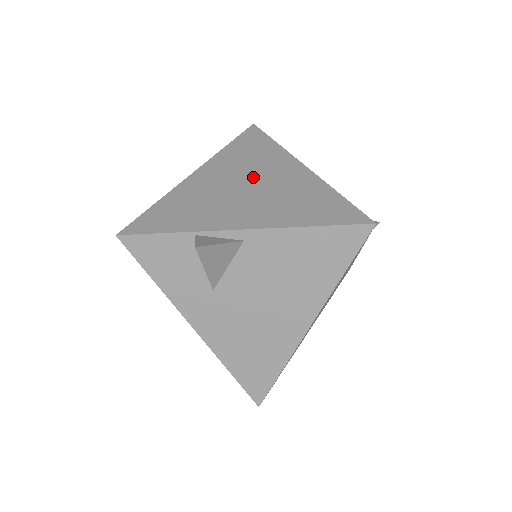
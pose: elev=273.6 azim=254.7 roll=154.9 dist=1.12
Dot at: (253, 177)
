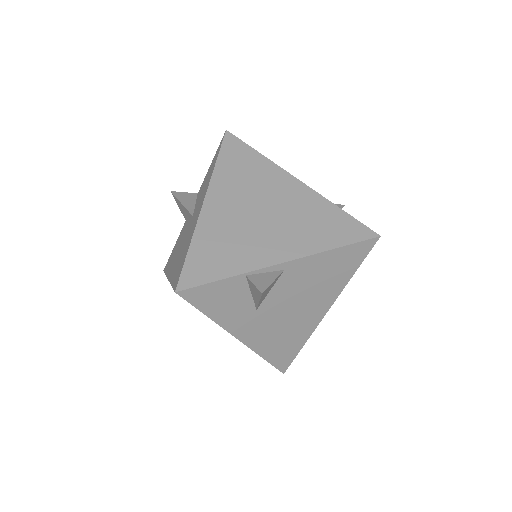
Dot at: (262, 201)
